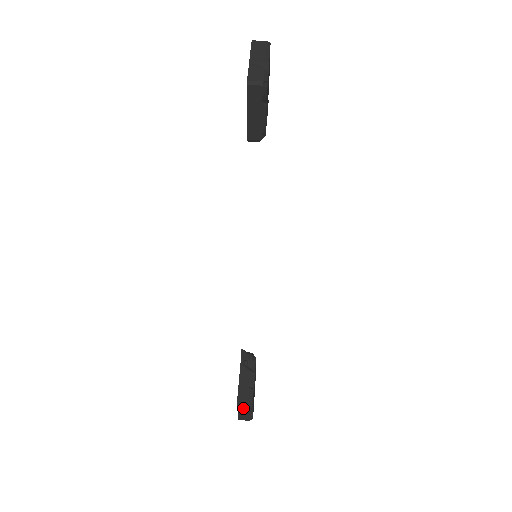
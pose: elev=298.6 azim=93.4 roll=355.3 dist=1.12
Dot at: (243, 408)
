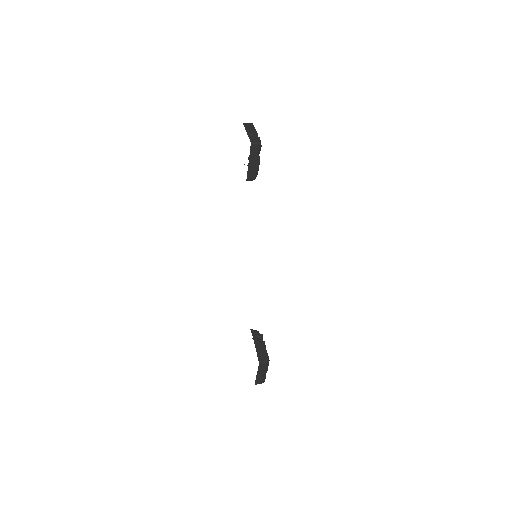
Dot at: (263, 364)
